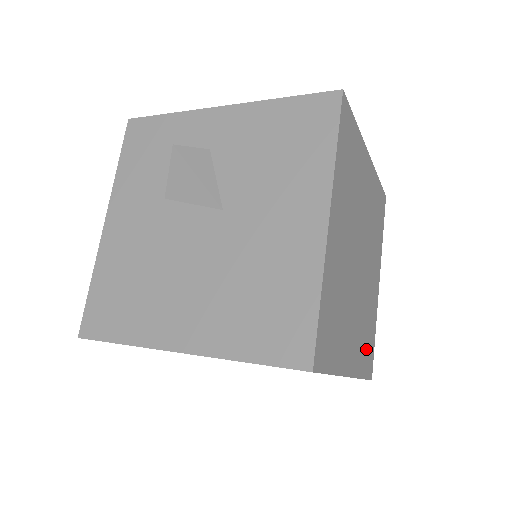
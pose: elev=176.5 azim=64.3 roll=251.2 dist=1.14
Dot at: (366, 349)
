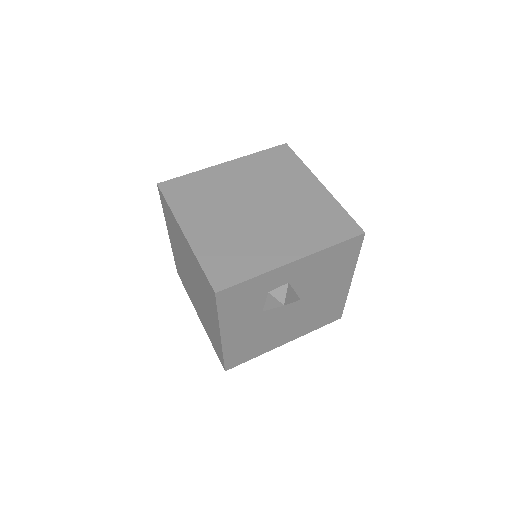
Dot at: occluded
